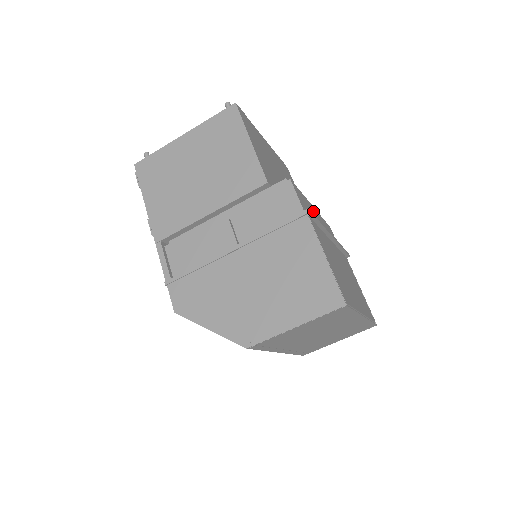
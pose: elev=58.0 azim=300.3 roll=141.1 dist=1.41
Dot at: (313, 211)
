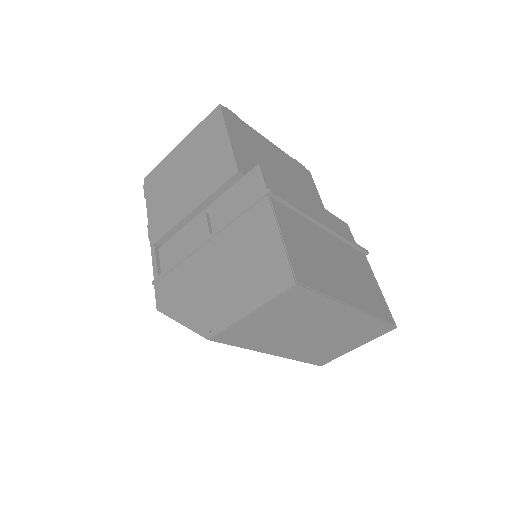
Dot at: (303, 200)
